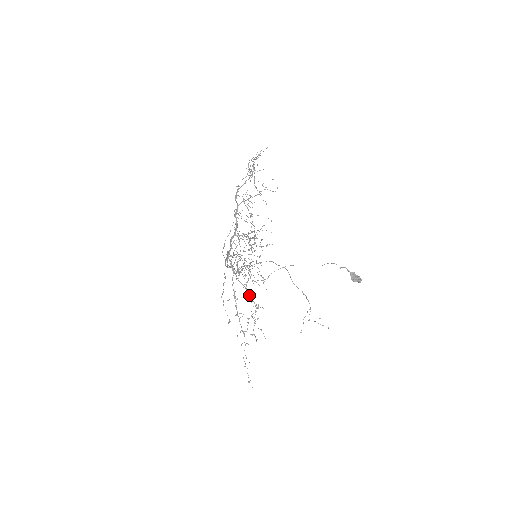
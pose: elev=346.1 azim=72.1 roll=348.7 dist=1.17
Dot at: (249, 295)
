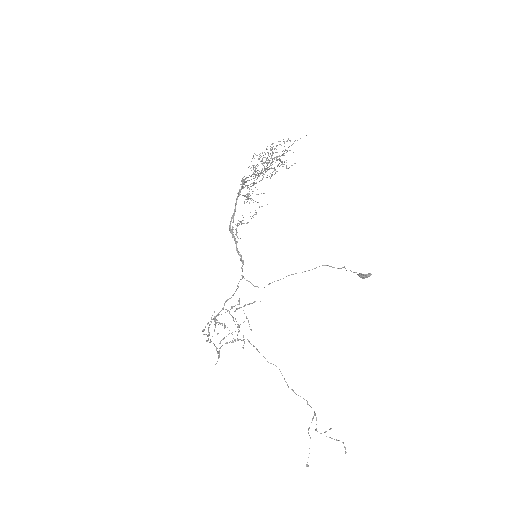
Dot at: (275, 148)
